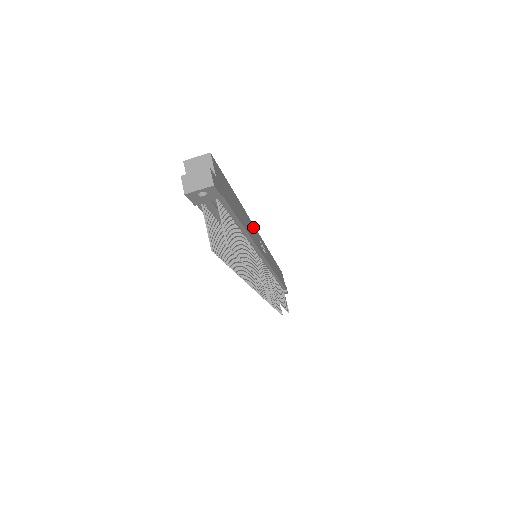
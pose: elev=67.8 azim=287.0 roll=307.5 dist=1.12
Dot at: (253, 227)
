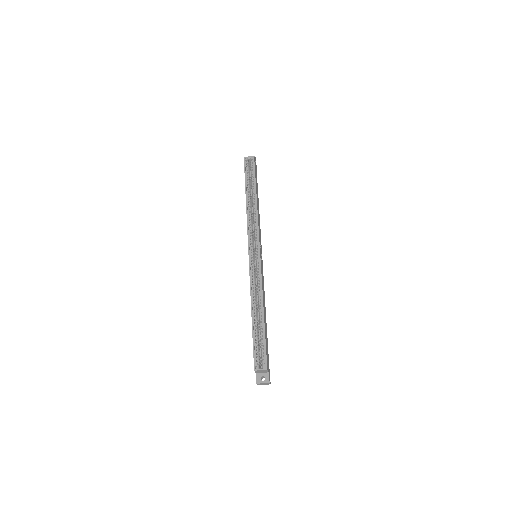
Dot at: (262, 276)
